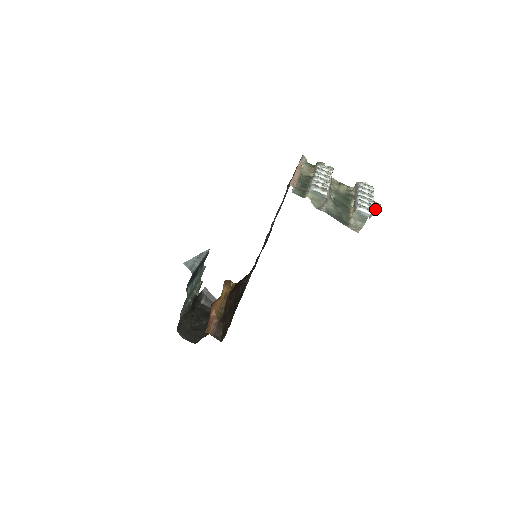
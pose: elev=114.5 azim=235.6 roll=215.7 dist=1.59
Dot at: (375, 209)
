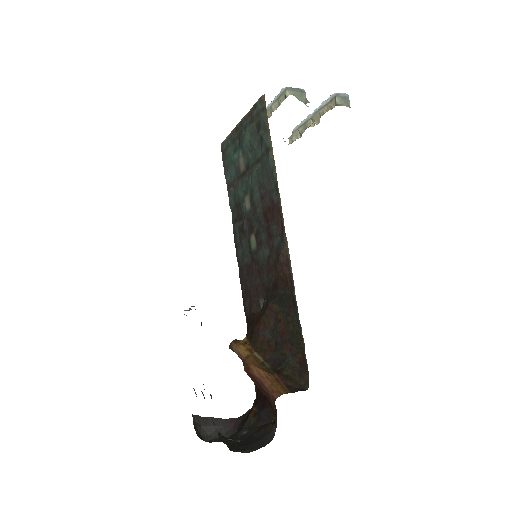
Dot at: occluded
